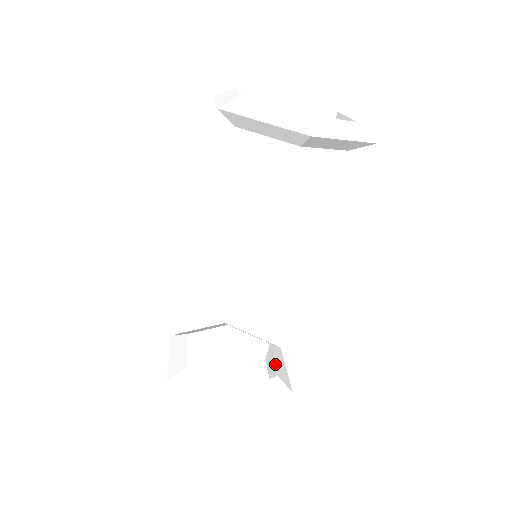
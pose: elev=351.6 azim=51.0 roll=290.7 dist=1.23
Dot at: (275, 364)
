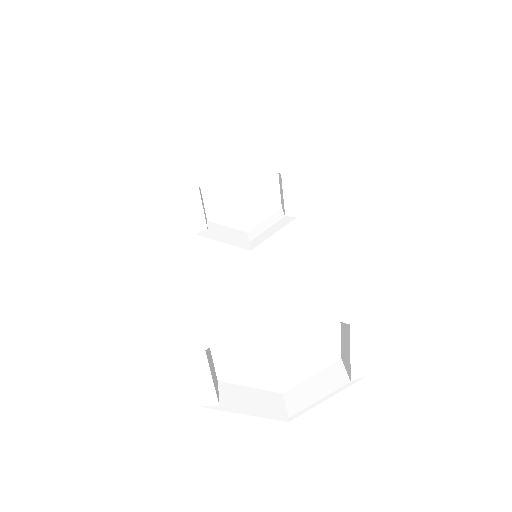
Dot at: (341, 323)
